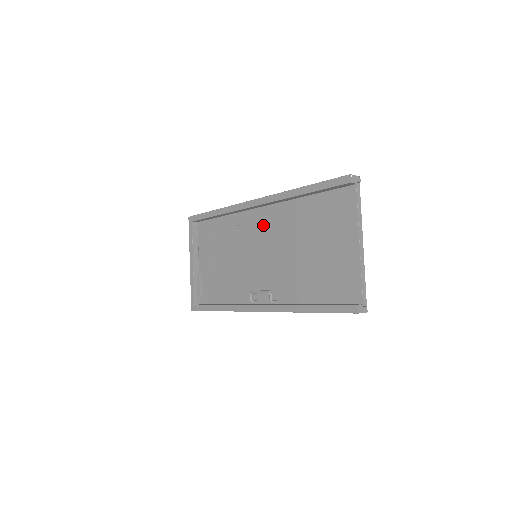
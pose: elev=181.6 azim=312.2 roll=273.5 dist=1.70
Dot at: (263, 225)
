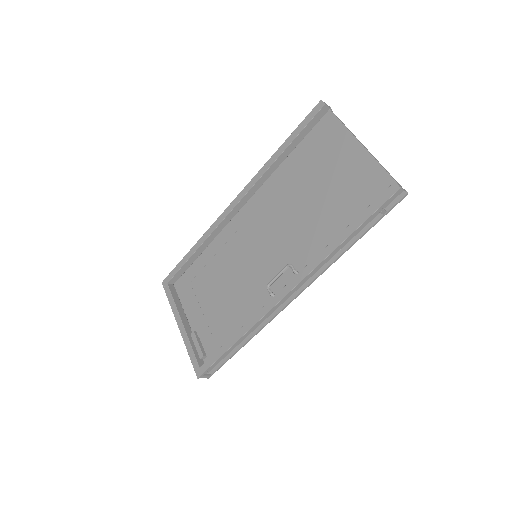
Dot at: (251, 220)
